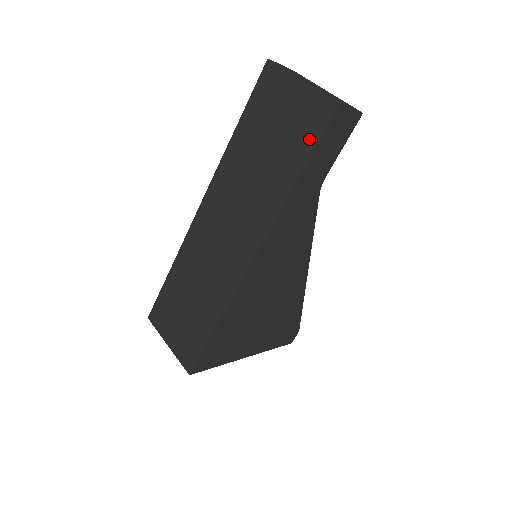
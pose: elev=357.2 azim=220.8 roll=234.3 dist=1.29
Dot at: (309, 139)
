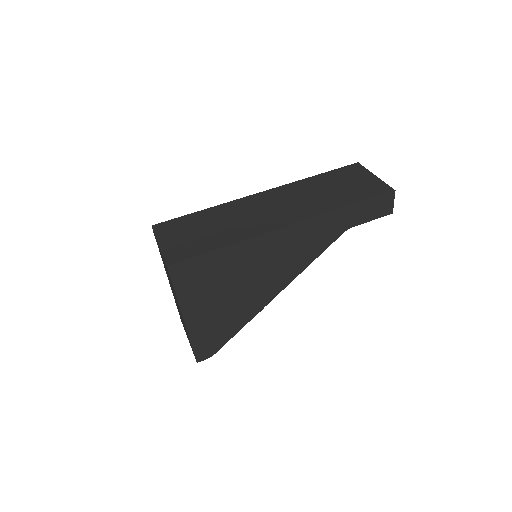
Dot at: (367, 194)
